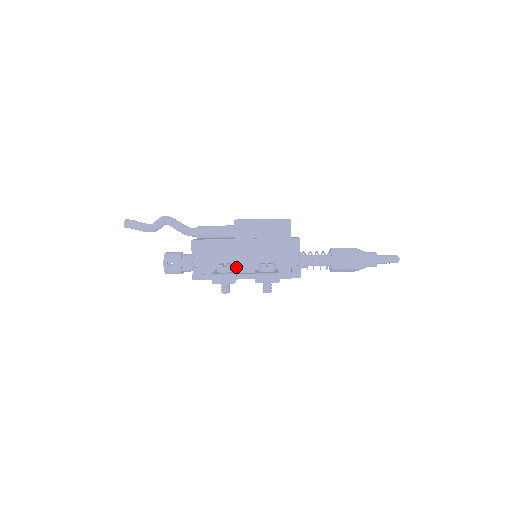
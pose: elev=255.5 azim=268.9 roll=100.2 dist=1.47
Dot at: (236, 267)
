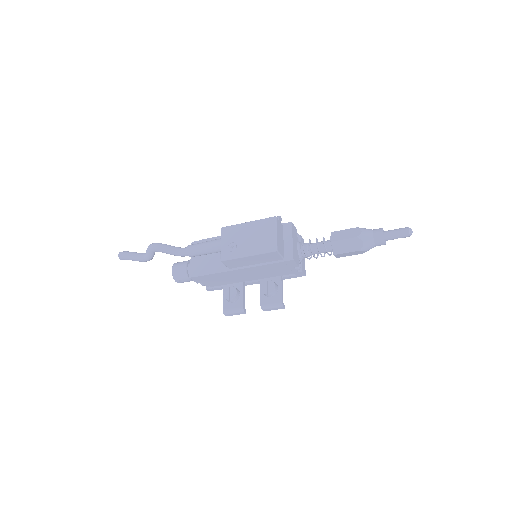
Dot at: (241, 281)
